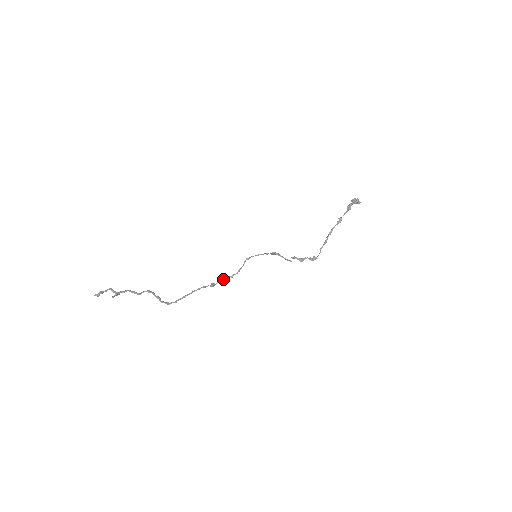
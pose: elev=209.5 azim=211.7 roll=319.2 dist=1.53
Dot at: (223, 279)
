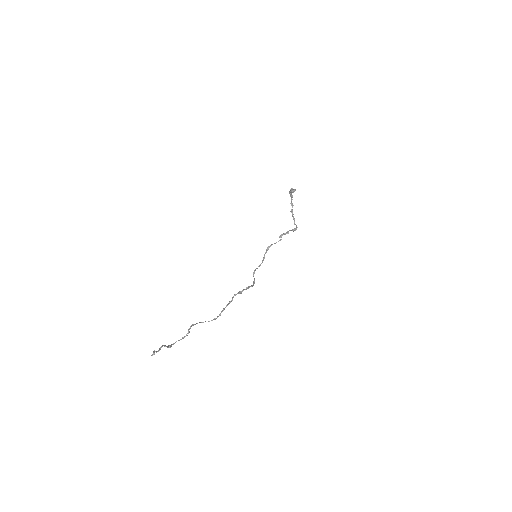
Dot at: (246, 289)
